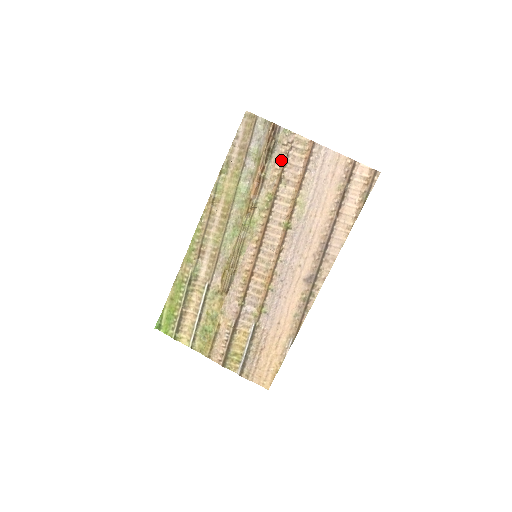
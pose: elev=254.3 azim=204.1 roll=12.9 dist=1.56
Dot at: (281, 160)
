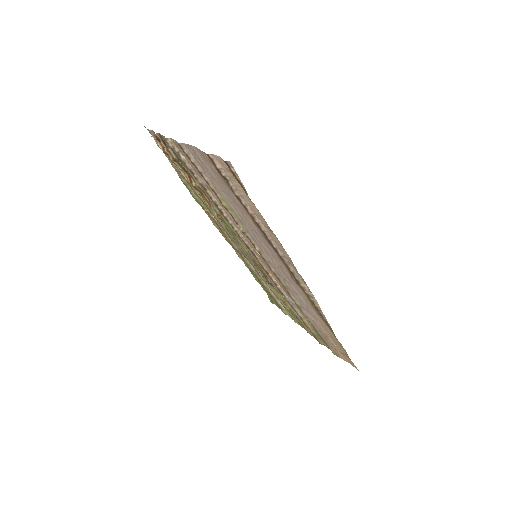
Dot at: (187, 167)
